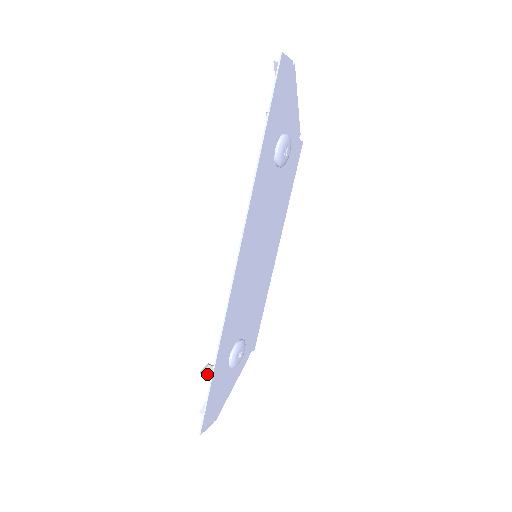
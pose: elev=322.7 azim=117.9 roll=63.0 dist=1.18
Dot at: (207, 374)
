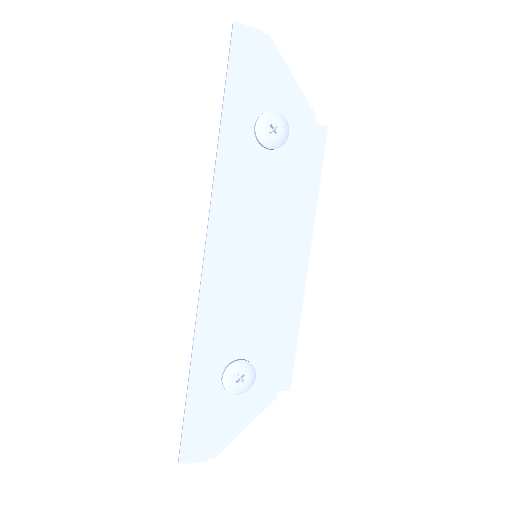
Dot at: occluded
